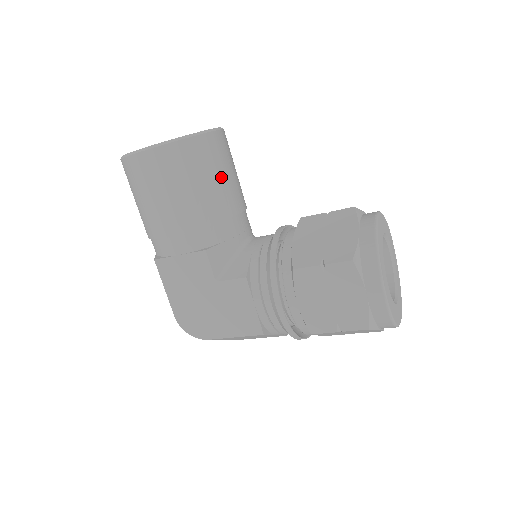
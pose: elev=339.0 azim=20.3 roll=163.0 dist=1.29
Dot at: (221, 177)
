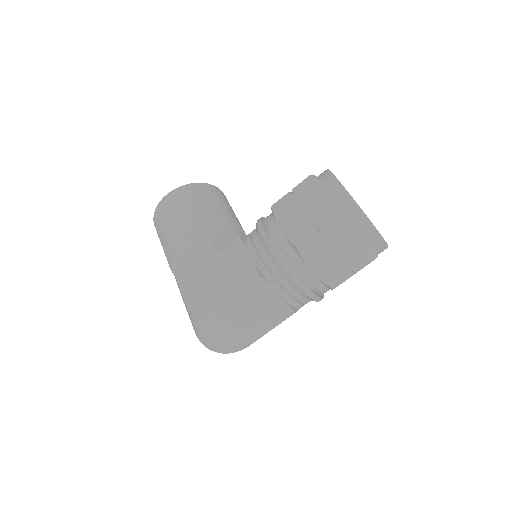
Dot at: (221, 204)
